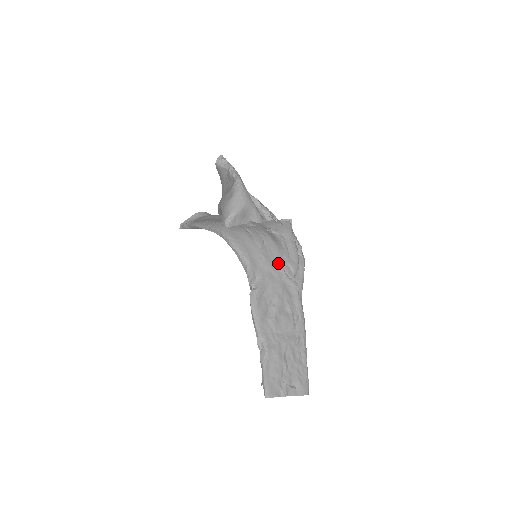
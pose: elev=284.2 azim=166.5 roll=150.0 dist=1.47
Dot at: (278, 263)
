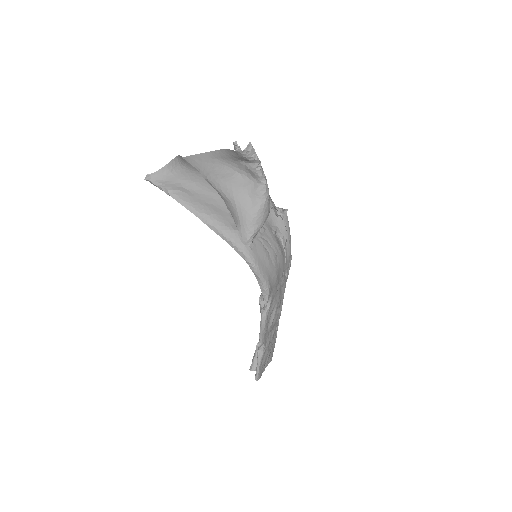
Dot at: (282, 274)
